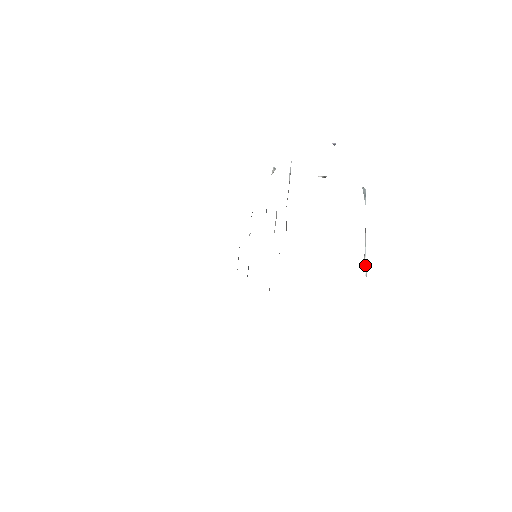
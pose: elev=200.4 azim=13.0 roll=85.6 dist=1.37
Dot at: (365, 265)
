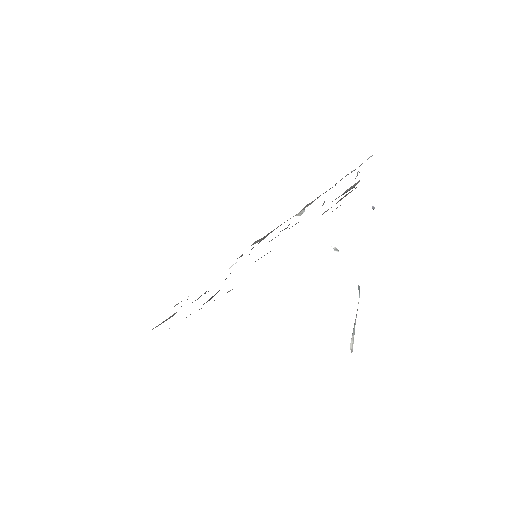
Dot at: (352, 342)
